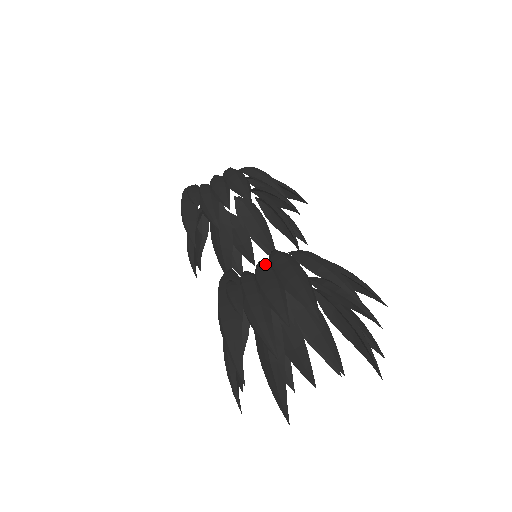
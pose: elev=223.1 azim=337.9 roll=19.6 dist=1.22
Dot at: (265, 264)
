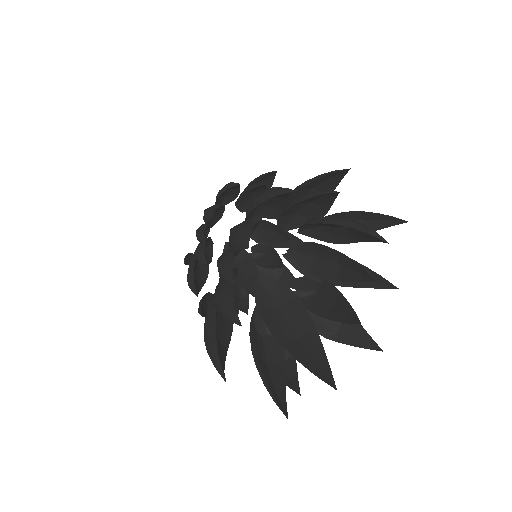
Dot at: occluded
